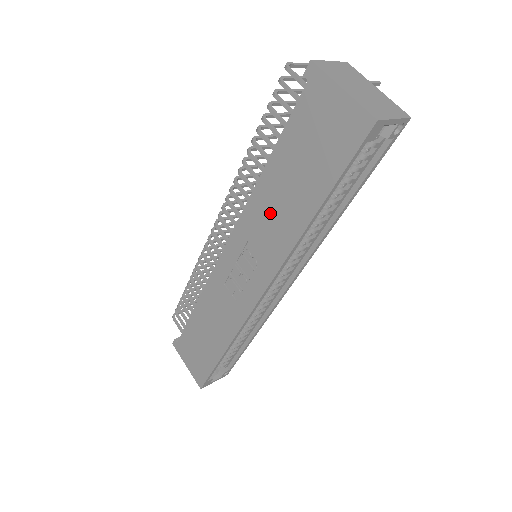
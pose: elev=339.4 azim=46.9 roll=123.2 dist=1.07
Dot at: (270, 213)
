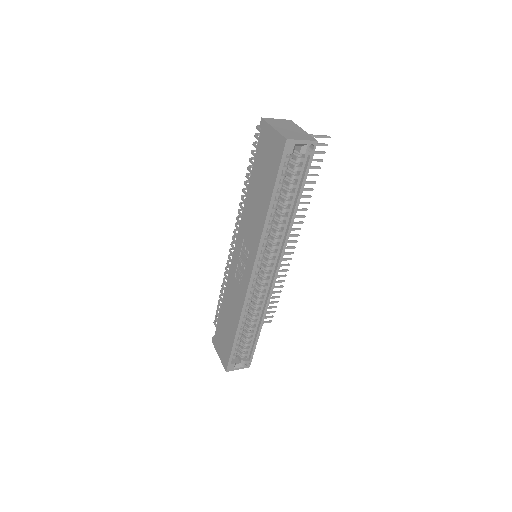
Dot at: (252, 214)
